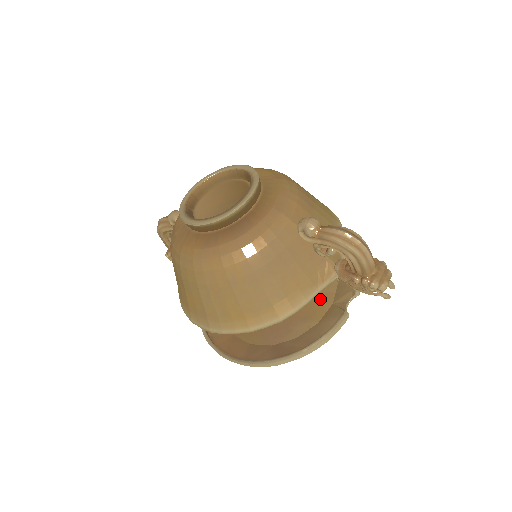
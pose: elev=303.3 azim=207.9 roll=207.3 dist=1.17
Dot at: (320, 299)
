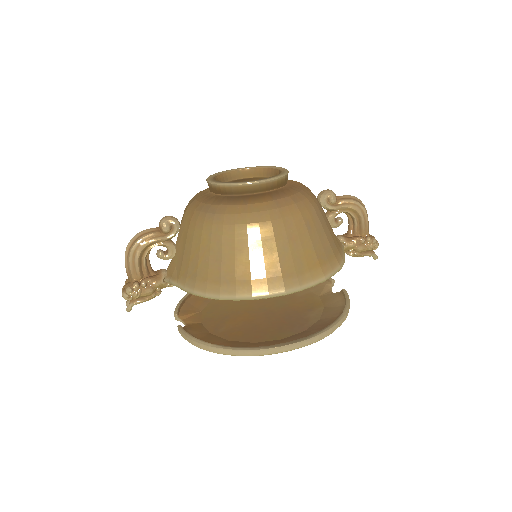
Dot at: (305, 298)
